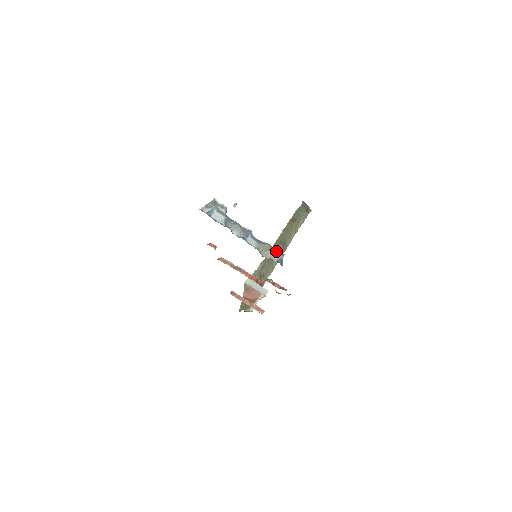
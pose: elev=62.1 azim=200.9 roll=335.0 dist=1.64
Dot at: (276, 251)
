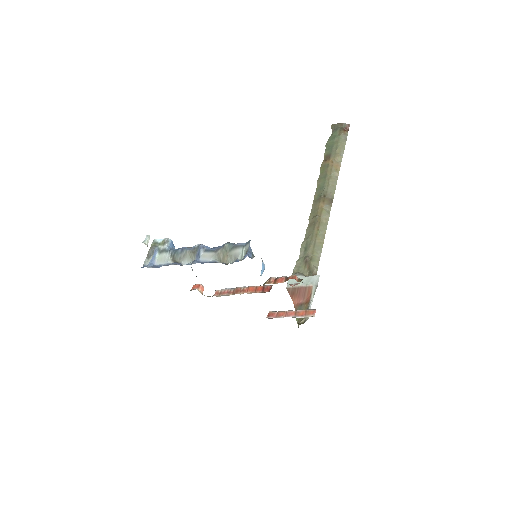
Dot at: (240, 244)
